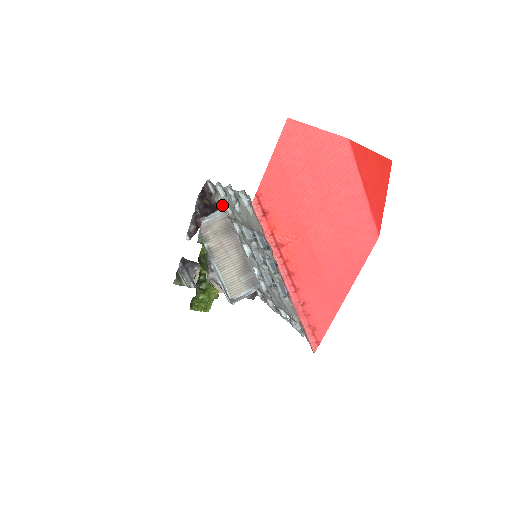
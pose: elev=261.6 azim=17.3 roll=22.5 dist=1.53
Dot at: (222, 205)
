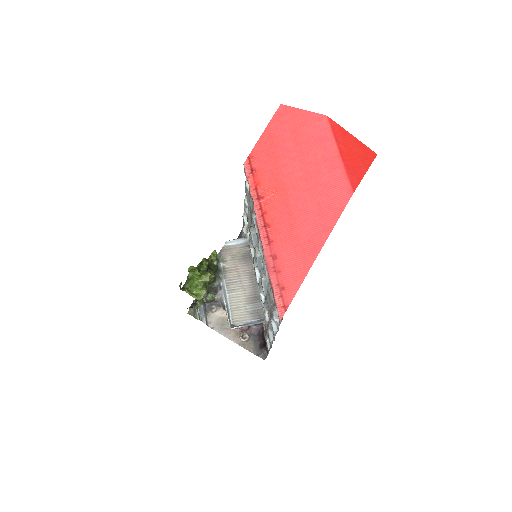
Dot at: (246, 236)
